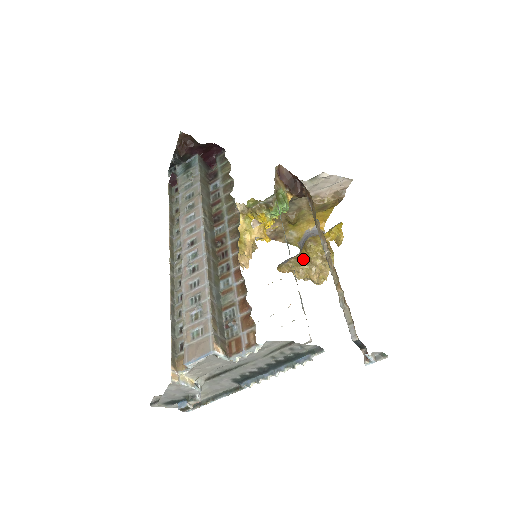
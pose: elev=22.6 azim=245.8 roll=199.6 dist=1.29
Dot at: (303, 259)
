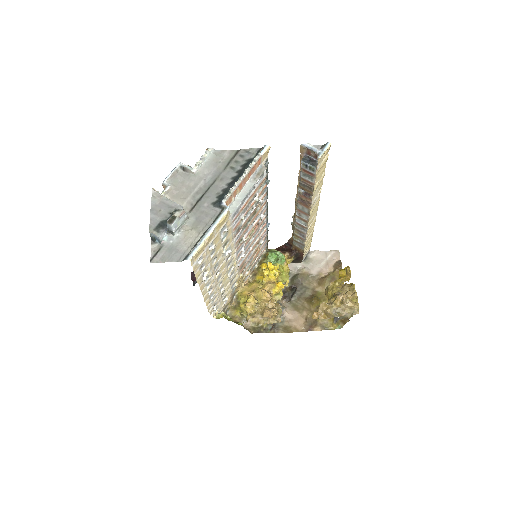
Dot at: occluded
